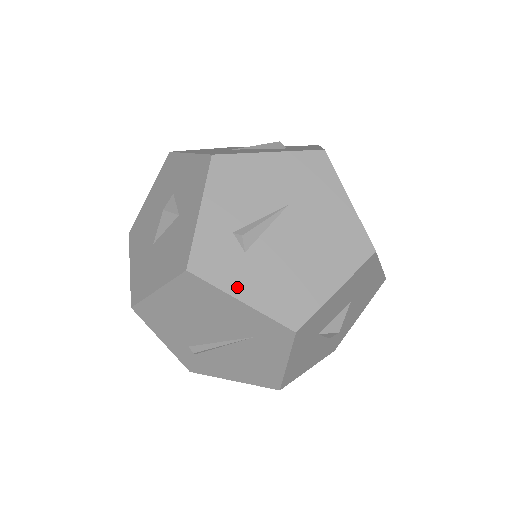
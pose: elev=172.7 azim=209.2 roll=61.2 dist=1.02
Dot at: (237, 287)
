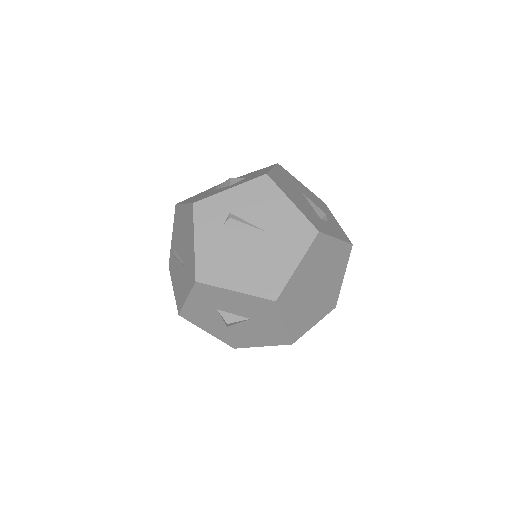
Dot at: (201, 234)
